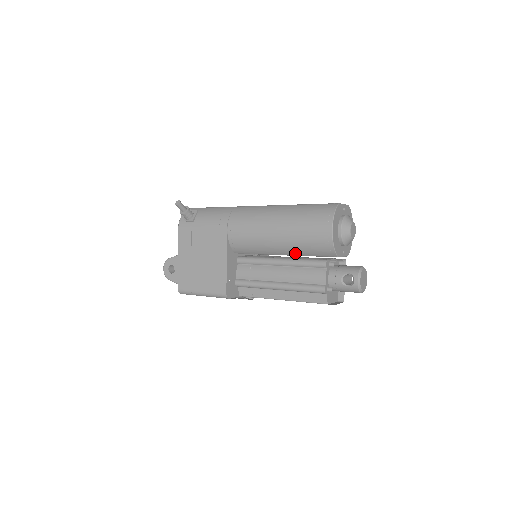
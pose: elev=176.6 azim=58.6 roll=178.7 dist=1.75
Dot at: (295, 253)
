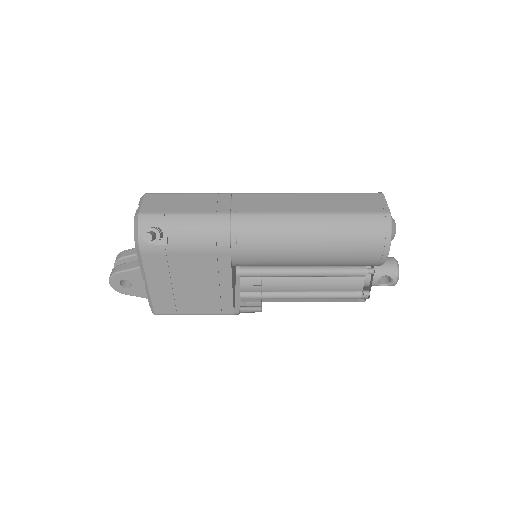
Dot at: occluded
